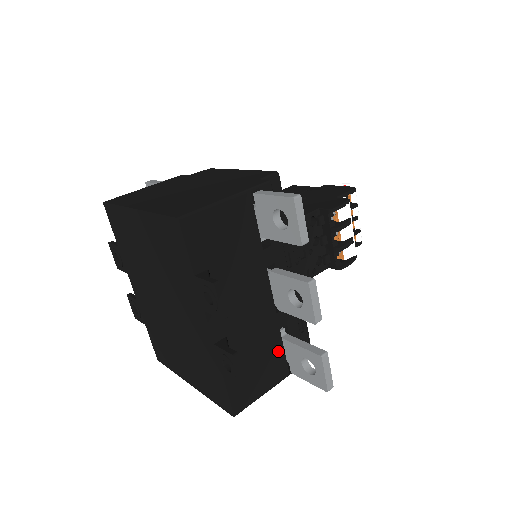
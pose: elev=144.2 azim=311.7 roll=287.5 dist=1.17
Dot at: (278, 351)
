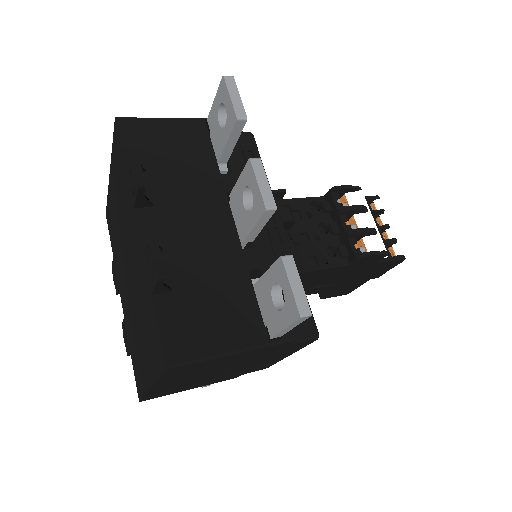
Dot at: (247, 299)
